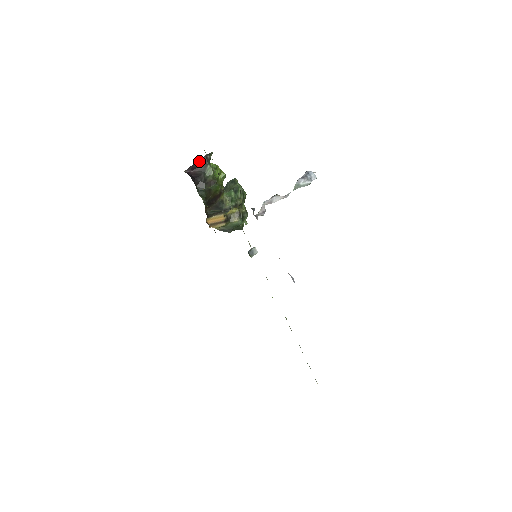
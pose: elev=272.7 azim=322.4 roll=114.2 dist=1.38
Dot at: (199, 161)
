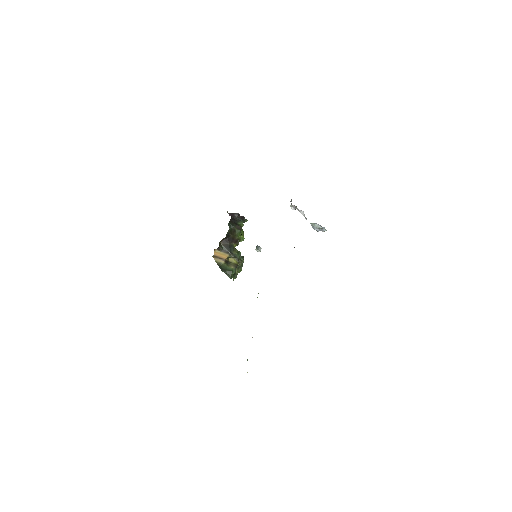
Dot at: (239, 215)
